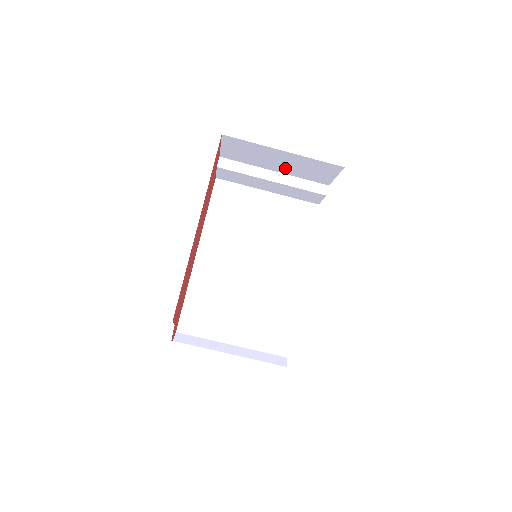
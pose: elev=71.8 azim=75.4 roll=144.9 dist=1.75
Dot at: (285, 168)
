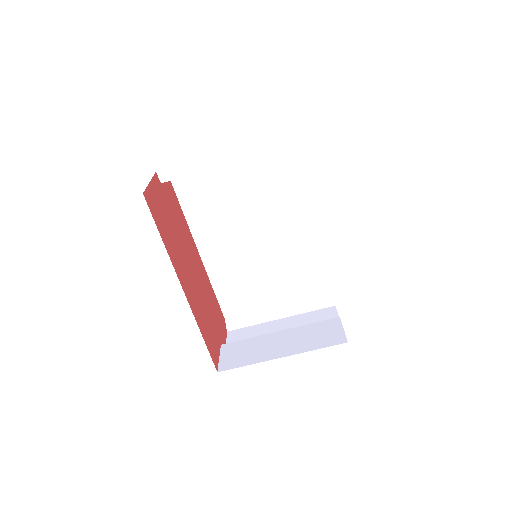
Dot at: occluded
